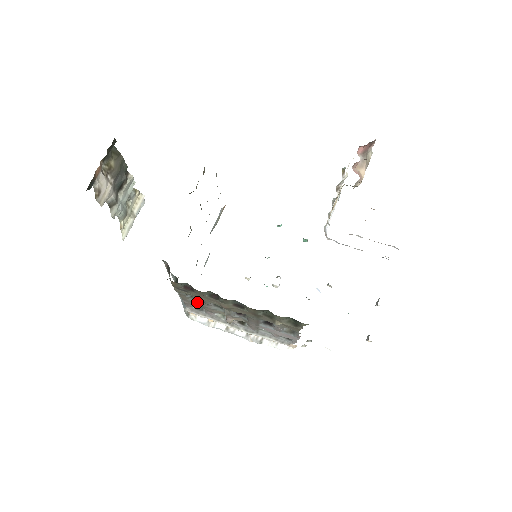
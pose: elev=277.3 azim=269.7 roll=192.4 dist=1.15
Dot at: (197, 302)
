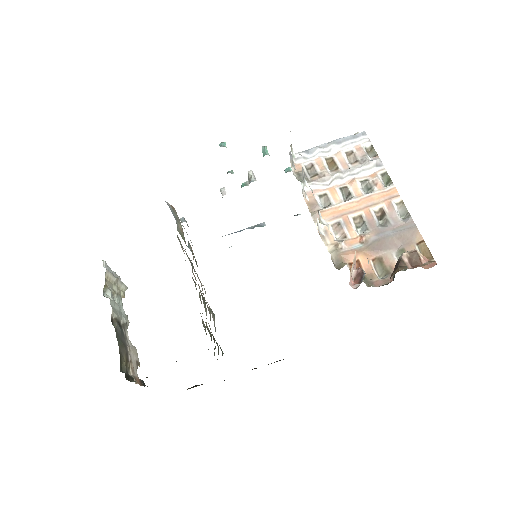
Dot at: occluded
